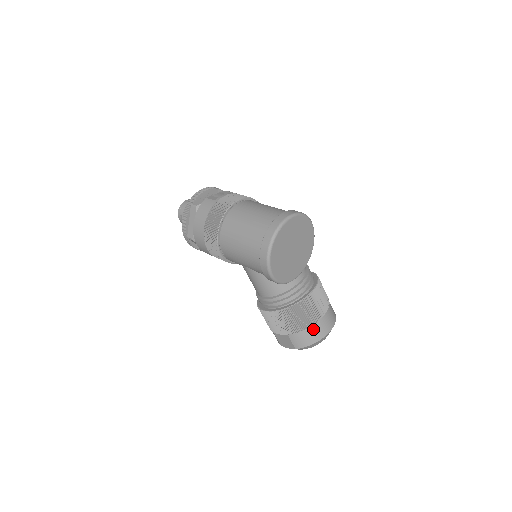
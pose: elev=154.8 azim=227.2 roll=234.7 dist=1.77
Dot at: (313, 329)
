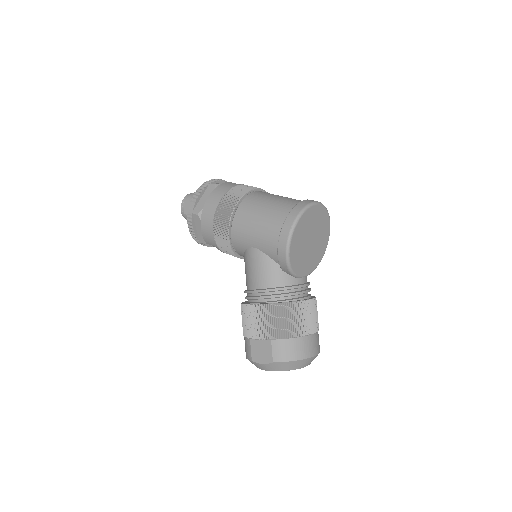
Dot at: (301, 341)
